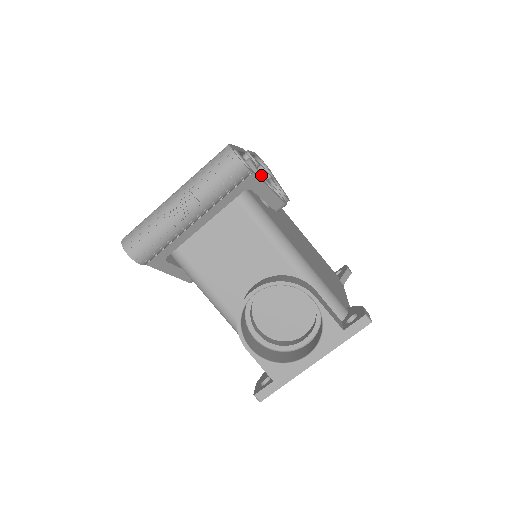
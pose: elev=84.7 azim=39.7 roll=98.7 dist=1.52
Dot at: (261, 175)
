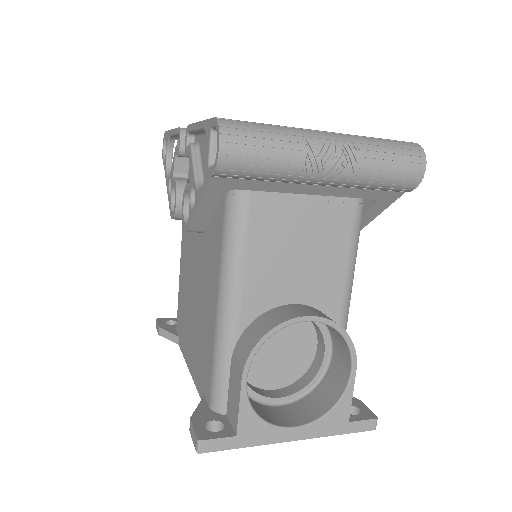
Dot at: occluded
